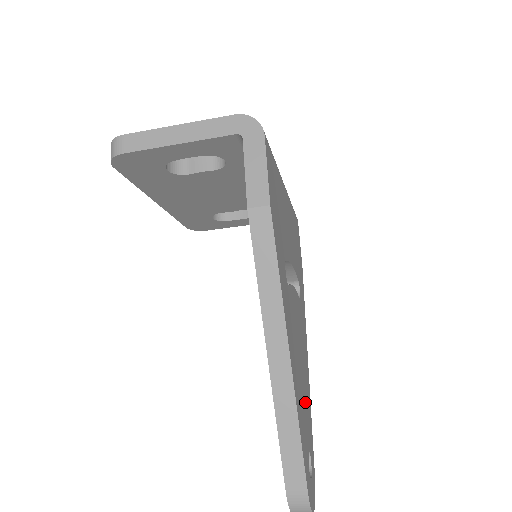
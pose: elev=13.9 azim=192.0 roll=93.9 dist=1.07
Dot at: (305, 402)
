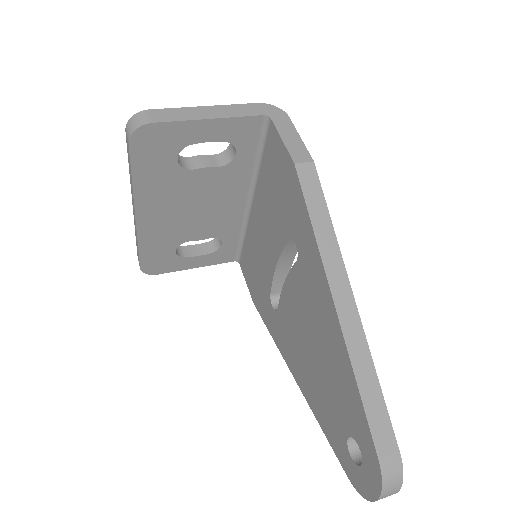
Dot at: occluded
